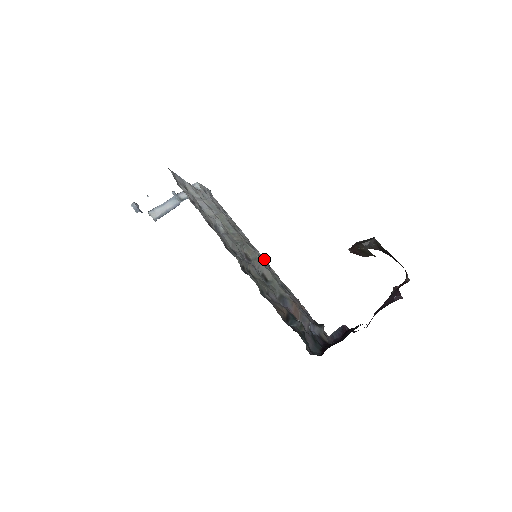
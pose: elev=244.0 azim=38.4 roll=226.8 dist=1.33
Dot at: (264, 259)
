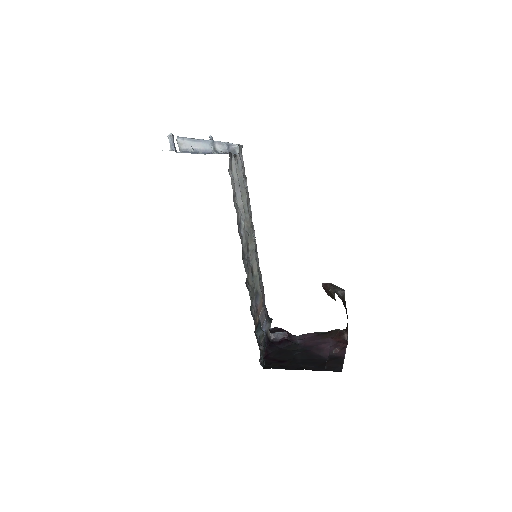
Dot at: occluded
